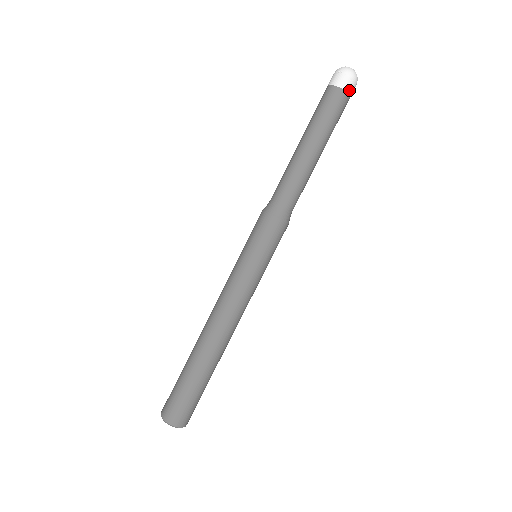
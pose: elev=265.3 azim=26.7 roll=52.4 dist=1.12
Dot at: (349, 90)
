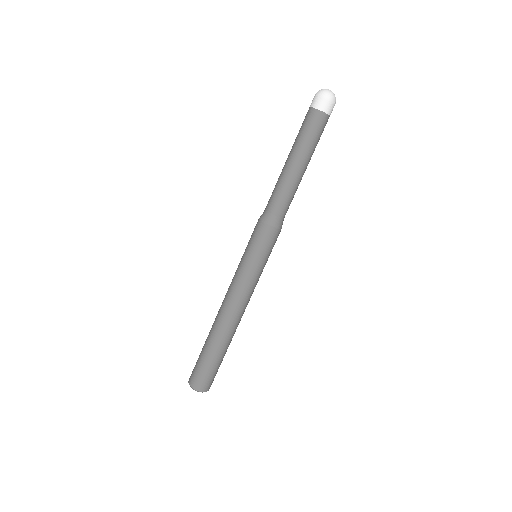
Dot at: (320, 107)
